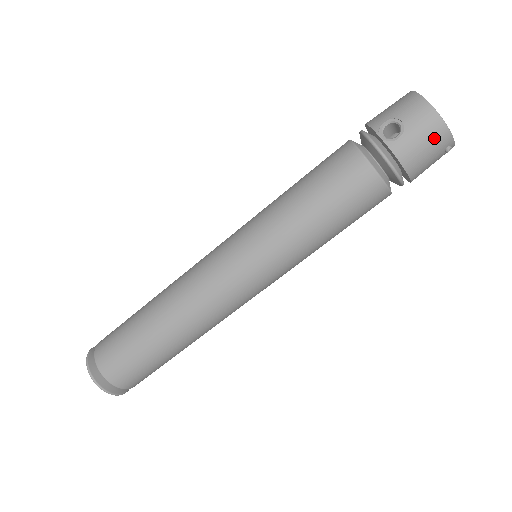
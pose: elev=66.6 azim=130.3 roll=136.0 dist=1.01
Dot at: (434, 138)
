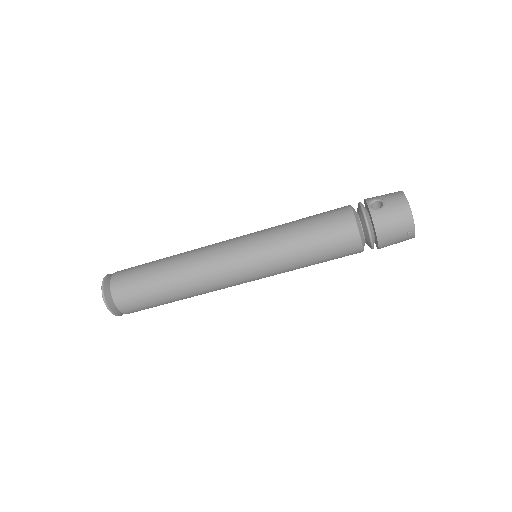
Dot at: (401, 219)
